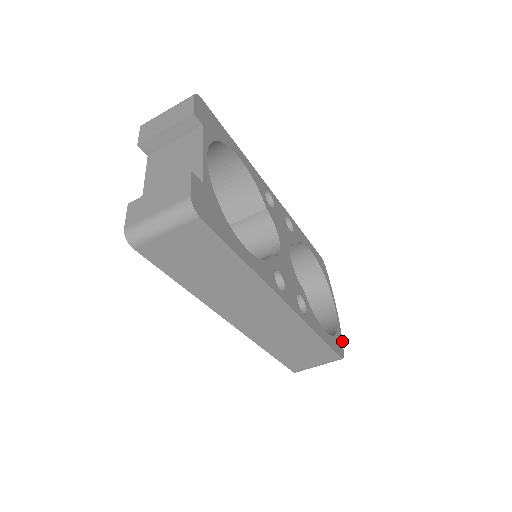
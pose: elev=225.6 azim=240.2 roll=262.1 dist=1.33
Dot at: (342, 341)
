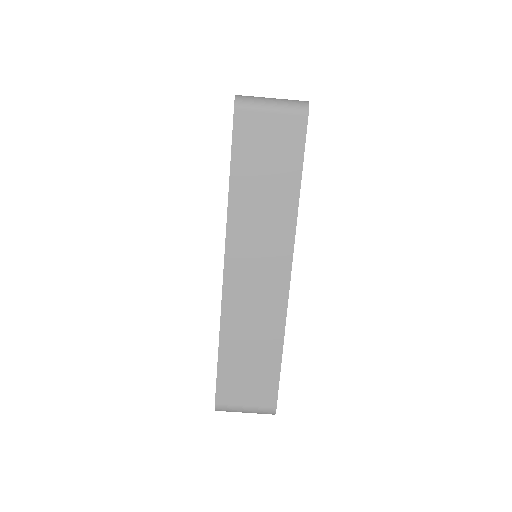
Dot at: occluded
